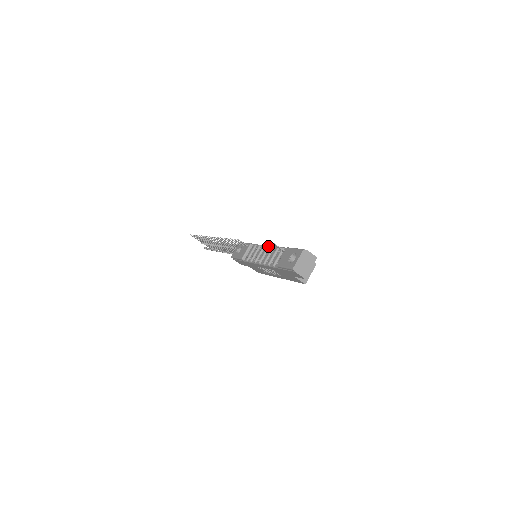
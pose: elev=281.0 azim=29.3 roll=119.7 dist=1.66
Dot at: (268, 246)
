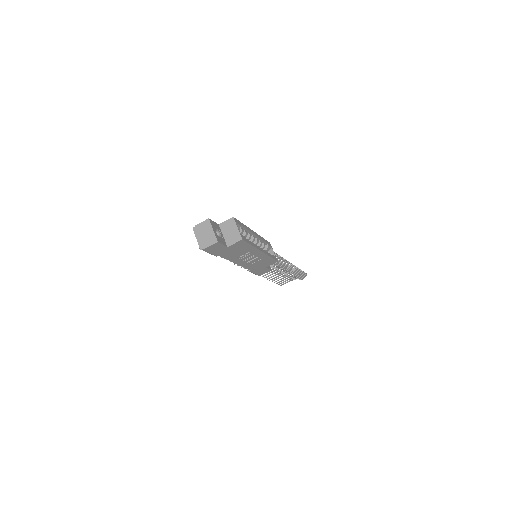
Dot at: occluded
